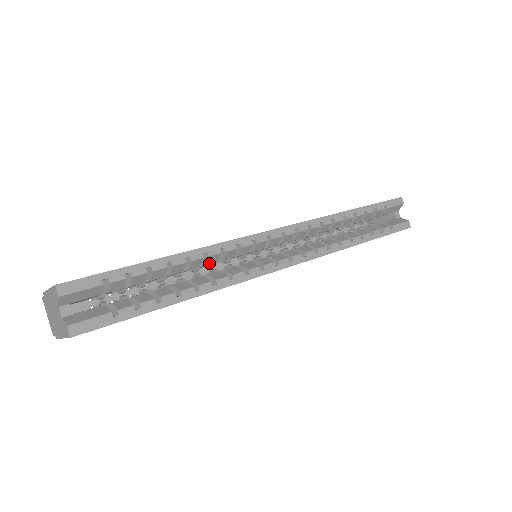
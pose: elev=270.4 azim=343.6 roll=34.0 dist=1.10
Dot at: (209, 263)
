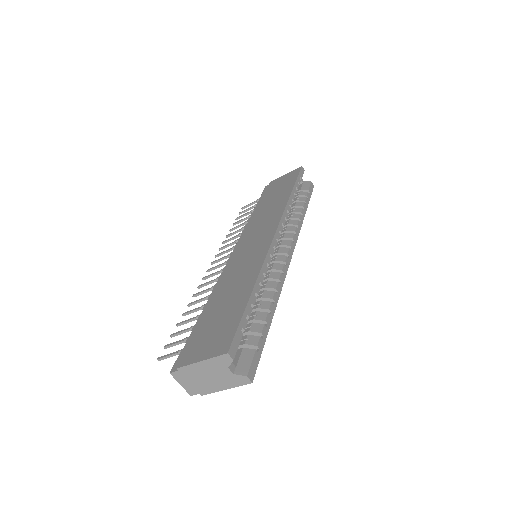
Dot at: occluded
